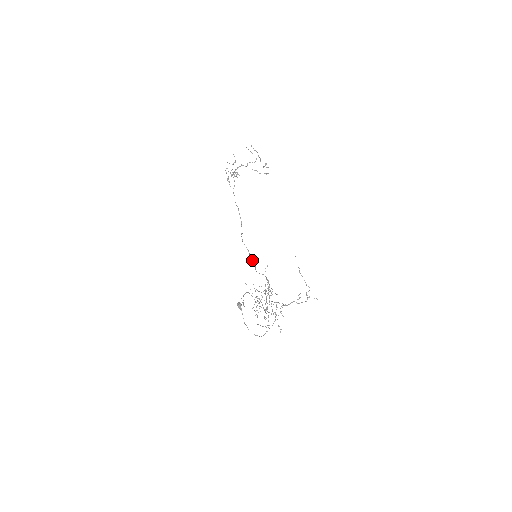
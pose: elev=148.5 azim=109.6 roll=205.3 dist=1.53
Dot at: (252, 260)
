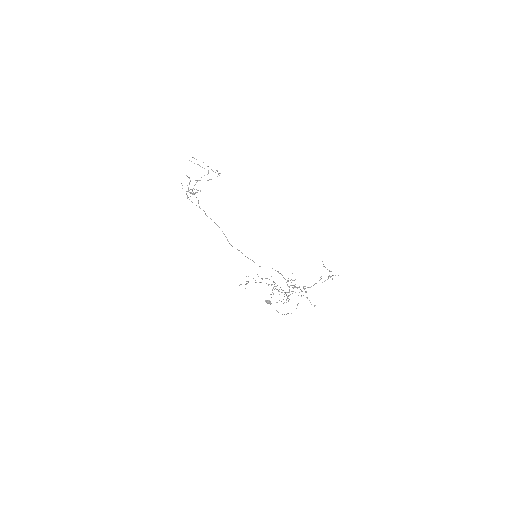
Dot at: occluded
